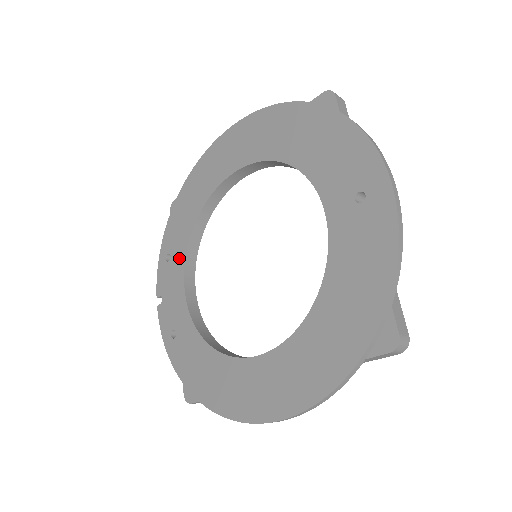
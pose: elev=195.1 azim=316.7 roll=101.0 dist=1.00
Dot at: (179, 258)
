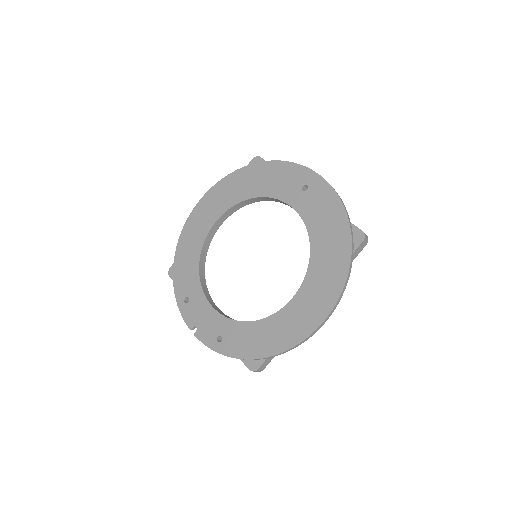
Dot at: (197, 294)
